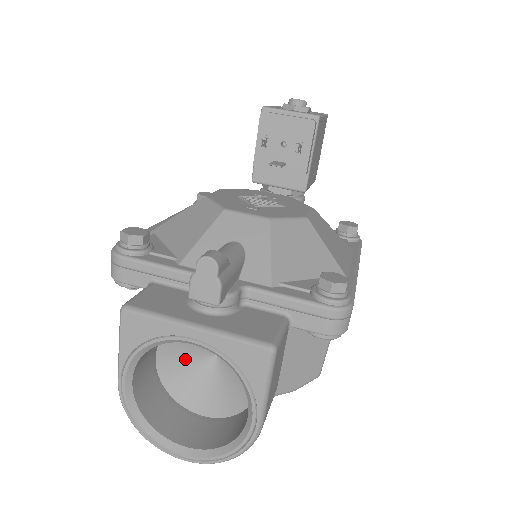
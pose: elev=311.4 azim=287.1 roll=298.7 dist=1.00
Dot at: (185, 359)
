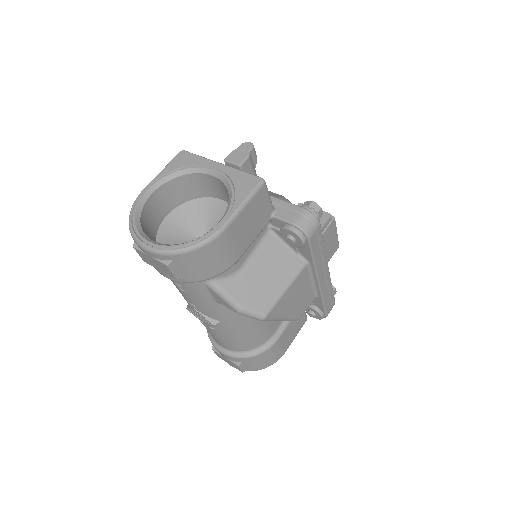
Dot at: (183, 231)
